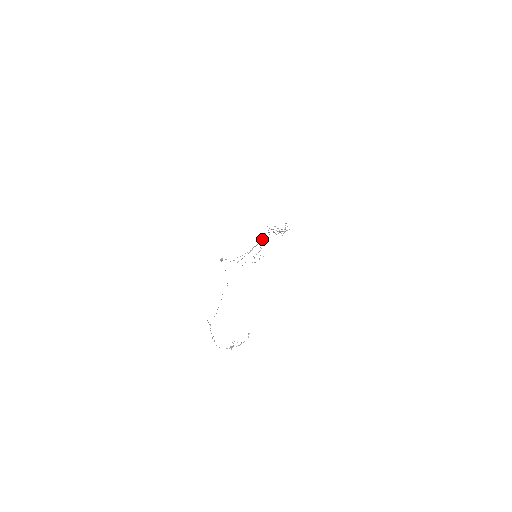
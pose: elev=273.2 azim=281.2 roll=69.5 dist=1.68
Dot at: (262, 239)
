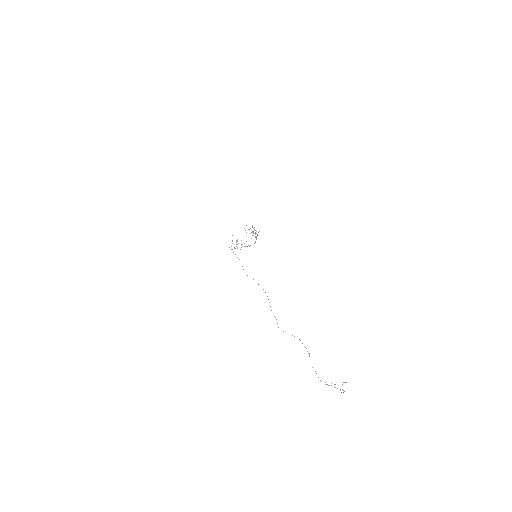
Dot at: occluded
